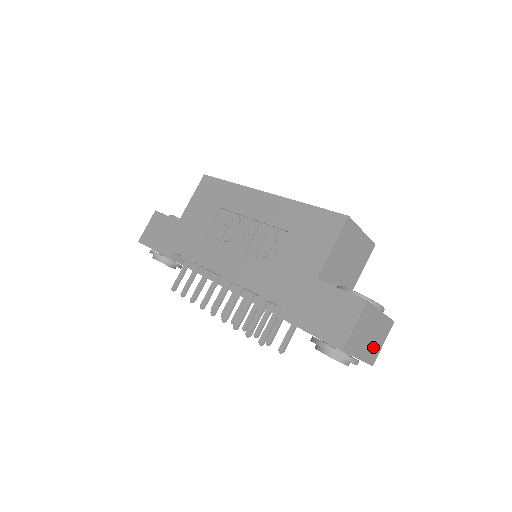
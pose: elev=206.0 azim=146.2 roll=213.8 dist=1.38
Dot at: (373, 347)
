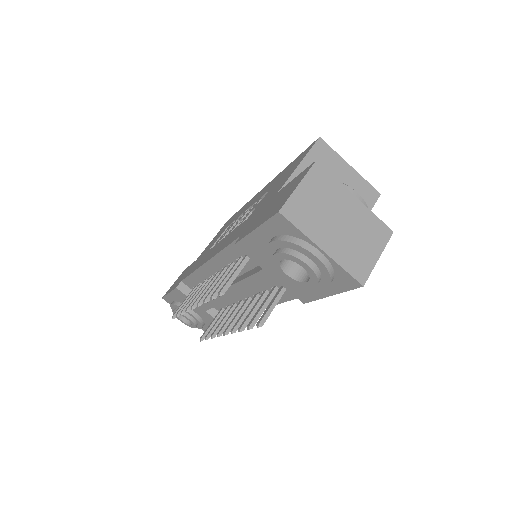
Dot at: (353, 249)
